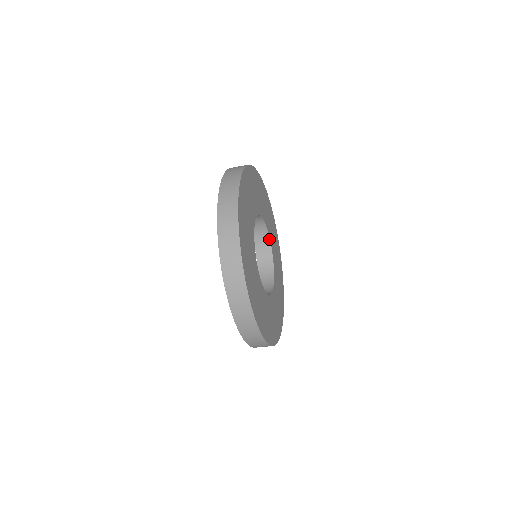
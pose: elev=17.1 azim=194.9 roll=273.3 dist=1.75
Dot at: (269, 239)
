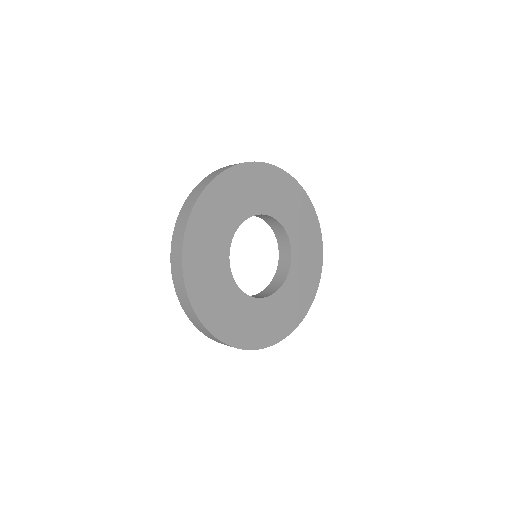
Dot at: (273, 218)
